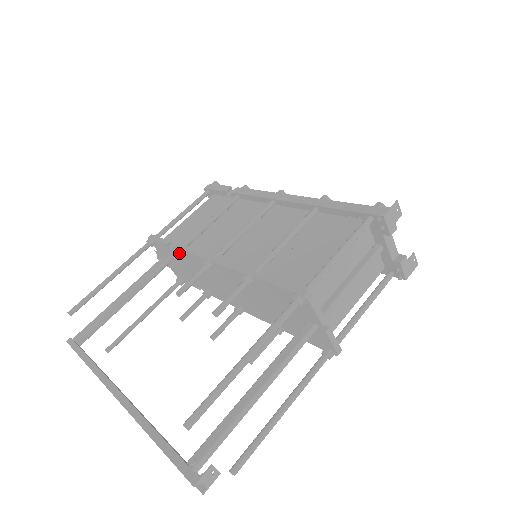
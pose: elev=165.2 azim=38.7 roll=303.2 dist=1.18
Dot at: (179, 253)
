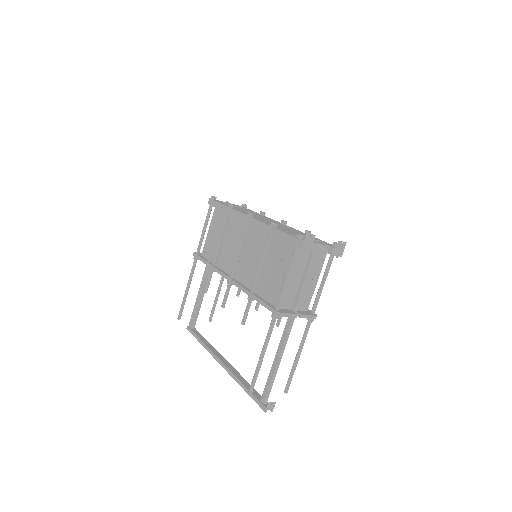
Dot at: (213, 270)
